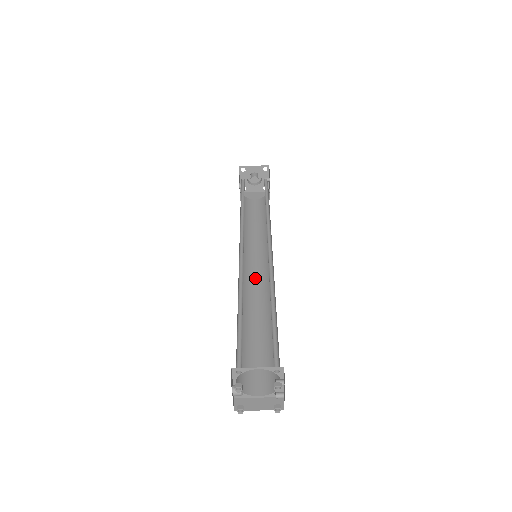
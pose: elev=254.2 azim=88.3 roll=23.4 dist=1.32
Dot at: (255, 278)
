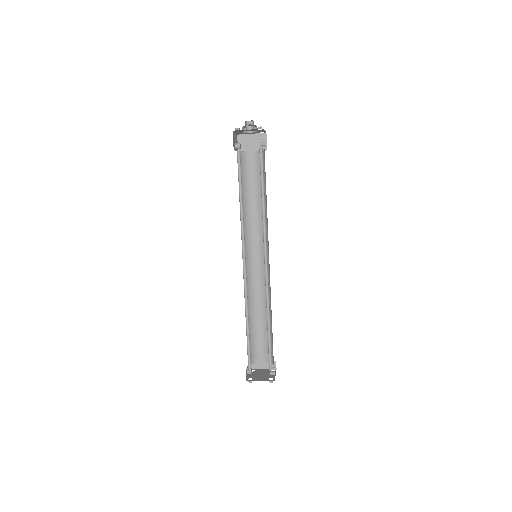
Dot at: (257, 265)
